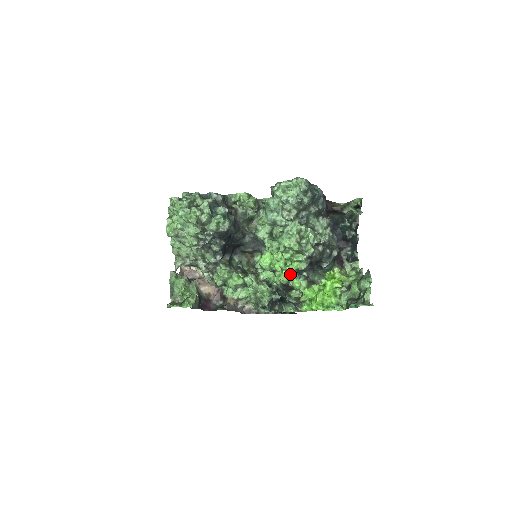
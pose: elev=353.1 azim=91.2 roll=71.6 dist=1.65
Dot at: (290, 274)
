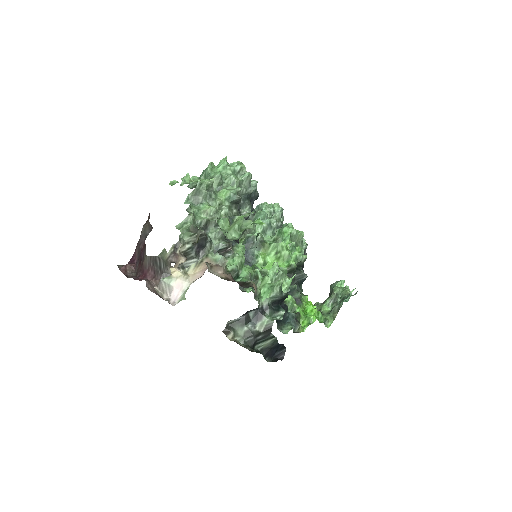
Dot at: (296, 265)
